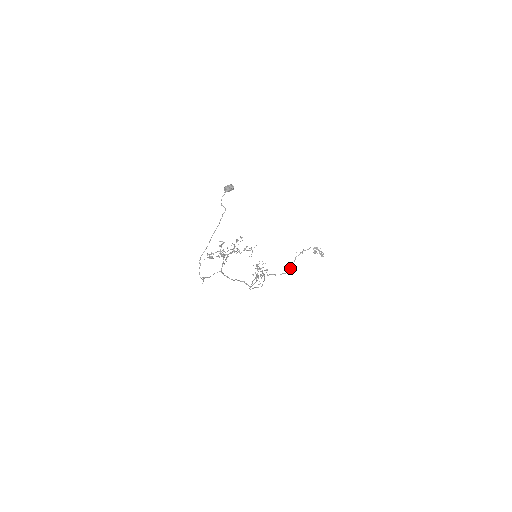
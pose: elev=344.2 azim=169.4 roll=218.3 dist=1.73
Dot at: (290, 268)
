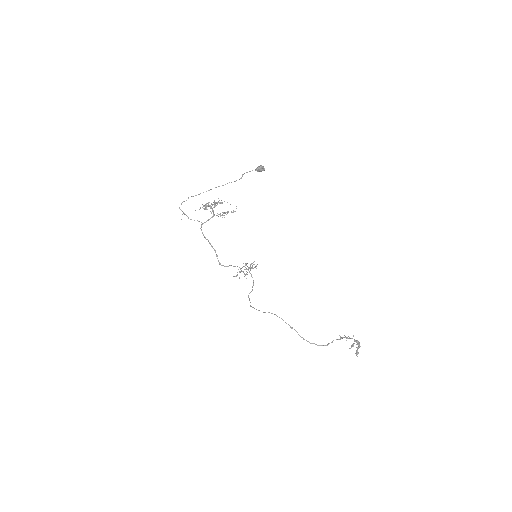
Dot at: occluded
